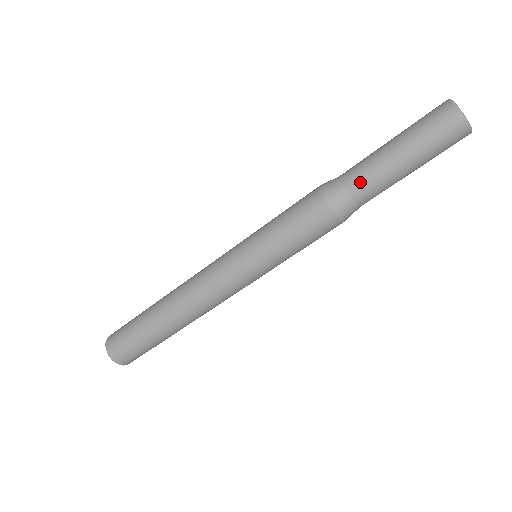
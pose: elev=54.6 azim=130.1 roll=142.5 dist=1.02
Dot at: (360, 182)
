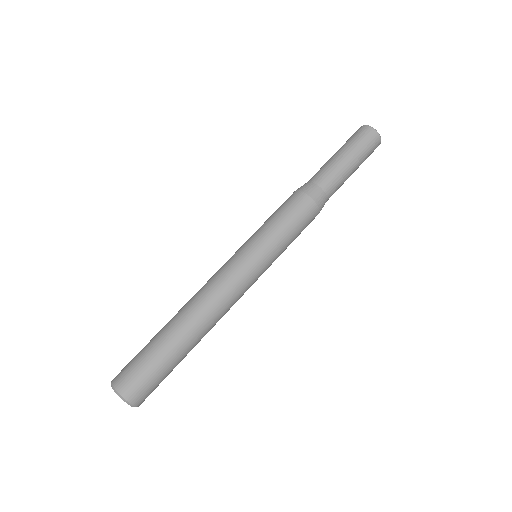
Dot at: (320, 175)
